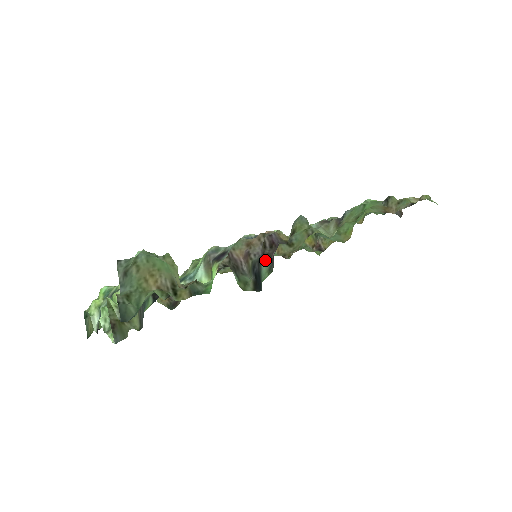
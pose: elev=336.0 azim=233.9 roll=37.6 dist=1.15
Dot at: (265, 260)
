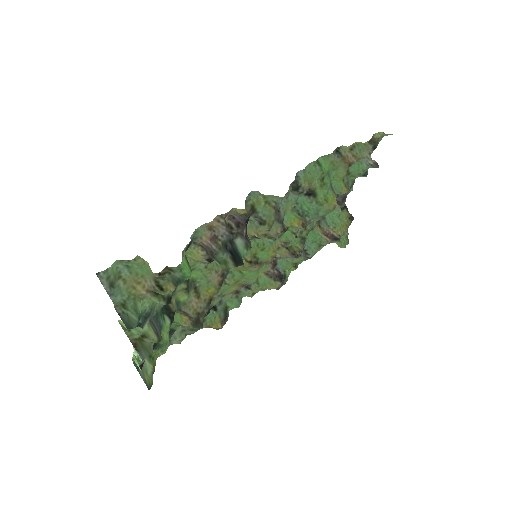
Dot at: (238, 239)
